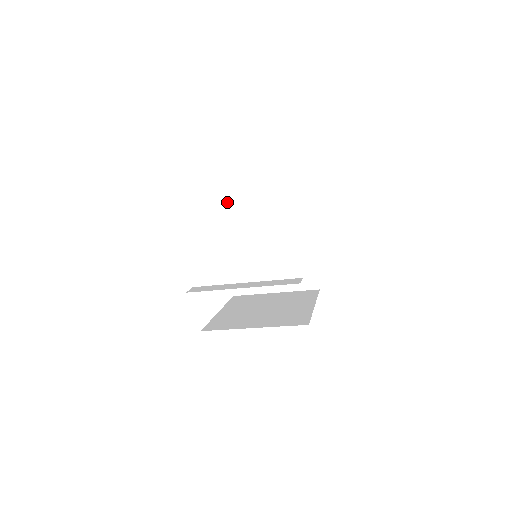
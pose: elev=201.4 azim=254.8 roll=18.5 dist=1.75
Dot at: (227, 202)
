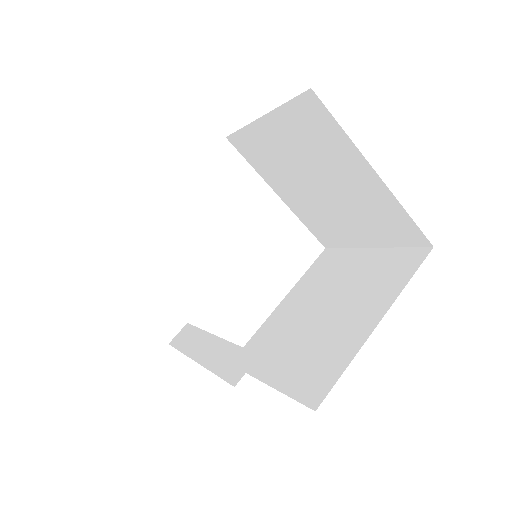
Dot at: (234, 135)
